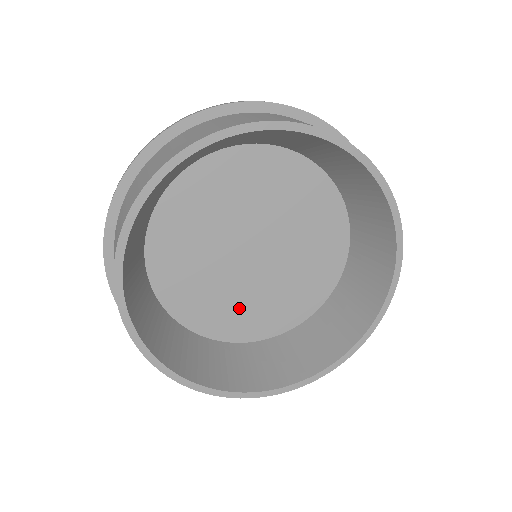
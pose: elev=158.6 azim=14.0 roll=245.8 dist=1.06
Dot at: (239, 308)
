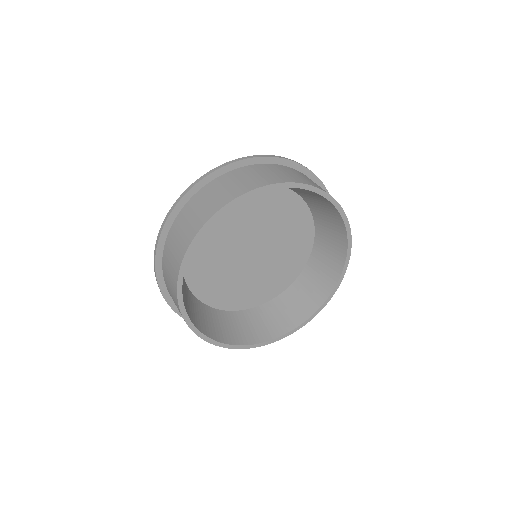
Dot at: (276, 273)
